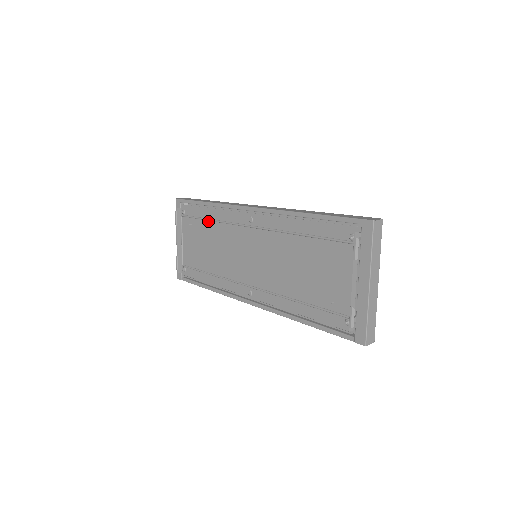
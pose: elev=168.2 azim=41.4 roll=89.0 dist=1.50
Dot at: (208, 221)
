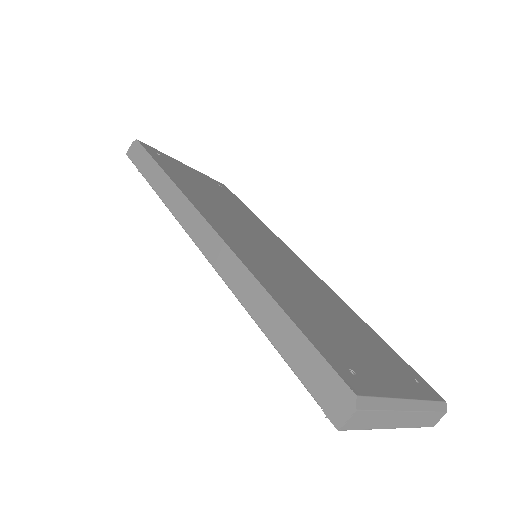
Dot at: occluded
